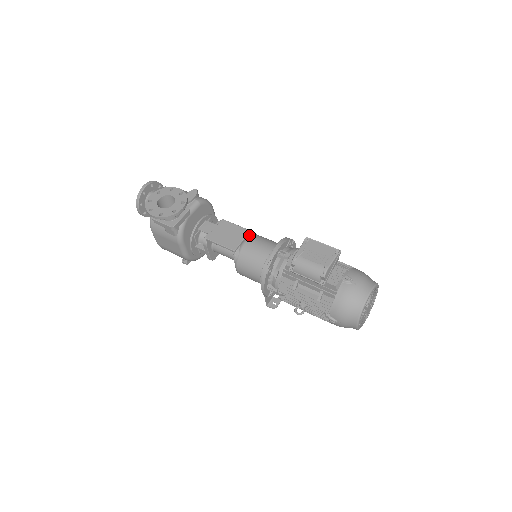
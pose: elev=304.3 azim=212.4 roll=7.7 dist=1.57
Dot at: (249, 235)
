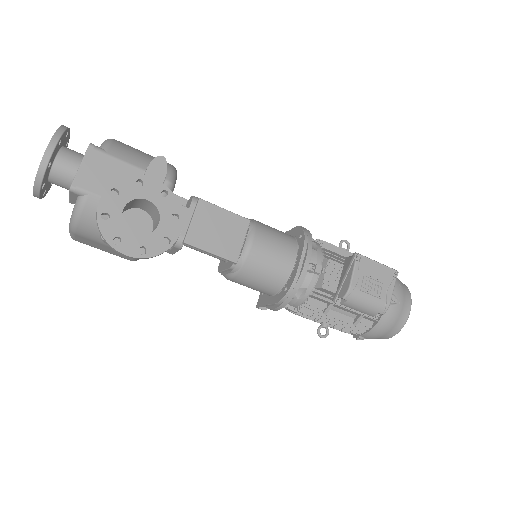
Dot at: (250, 229)
